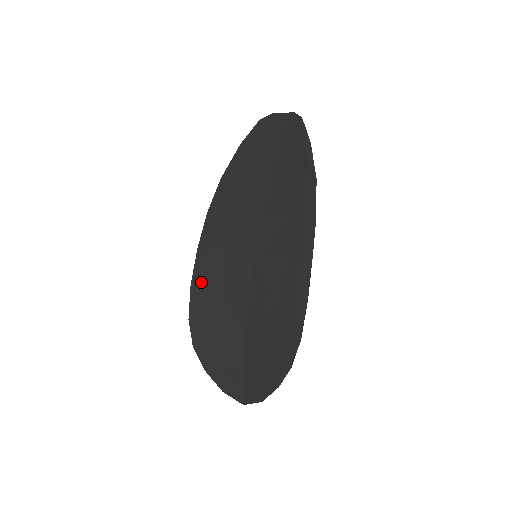
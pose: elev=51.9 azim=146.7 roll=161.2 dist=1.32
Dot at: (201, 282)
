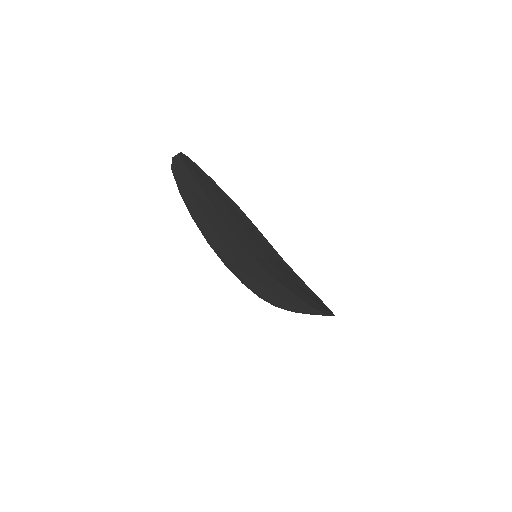
Dot at: (245, 280)
